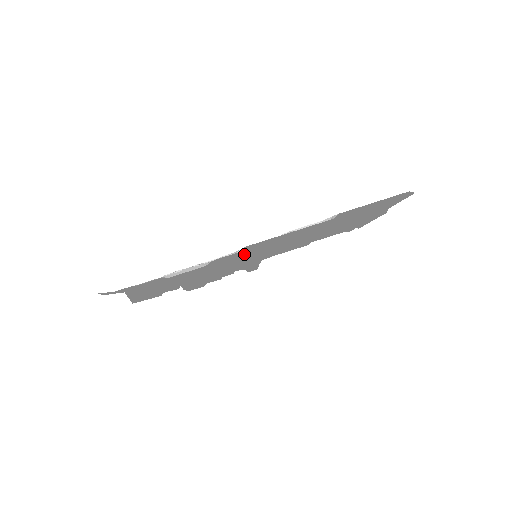
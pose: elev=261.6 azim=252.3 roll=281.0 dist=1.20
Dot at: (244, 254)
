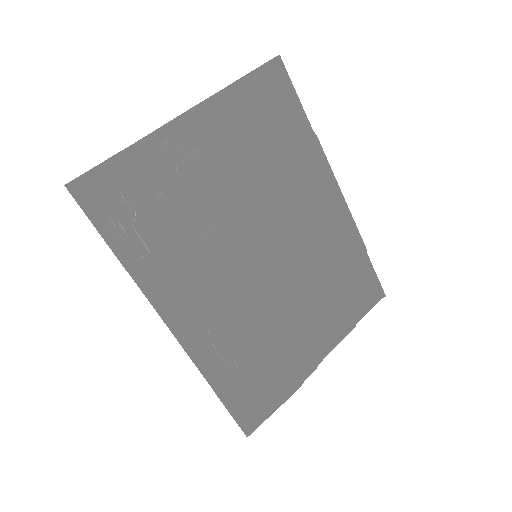
Dot at: (186, 133)
